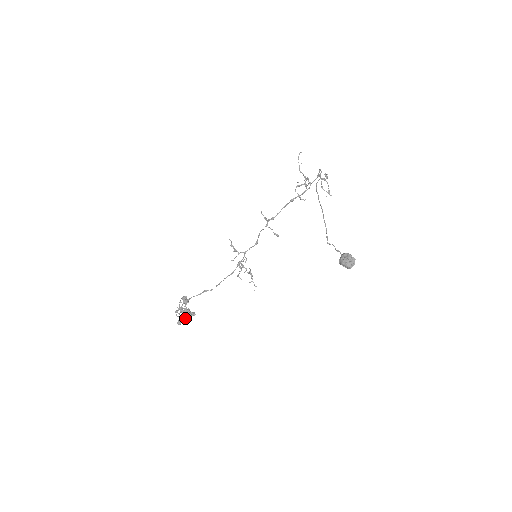
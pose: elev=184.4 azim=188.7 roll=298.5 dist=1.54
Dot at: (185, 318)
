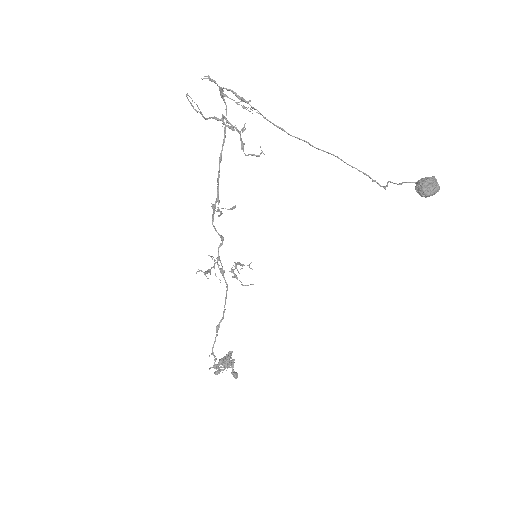
Dot at: (231, 366)
